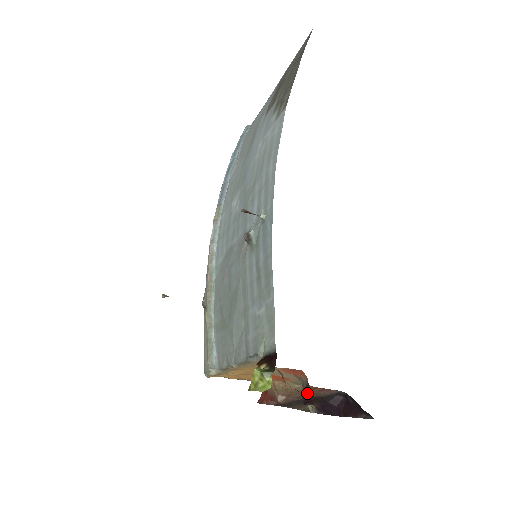
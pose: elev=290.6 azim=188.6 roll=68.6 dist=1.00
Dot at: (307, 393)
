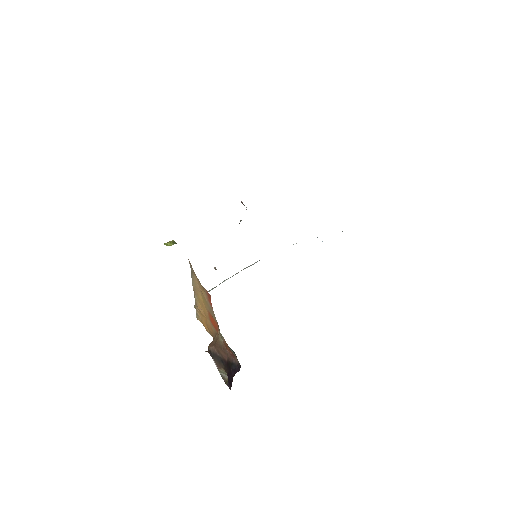
Dot at: occluded
